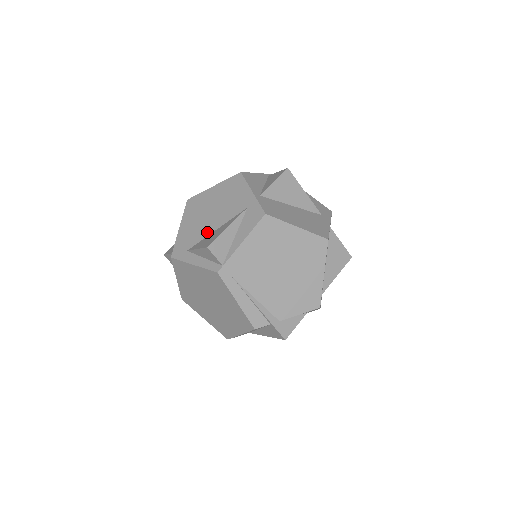
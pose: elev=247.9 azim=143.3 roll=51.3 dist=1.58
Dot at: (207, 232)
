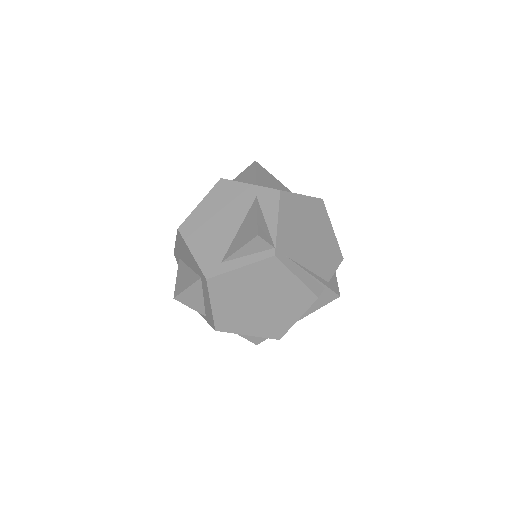
Dot at: (230, 236)
